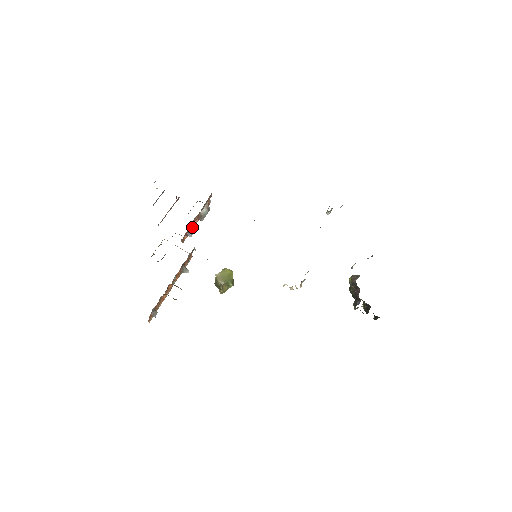
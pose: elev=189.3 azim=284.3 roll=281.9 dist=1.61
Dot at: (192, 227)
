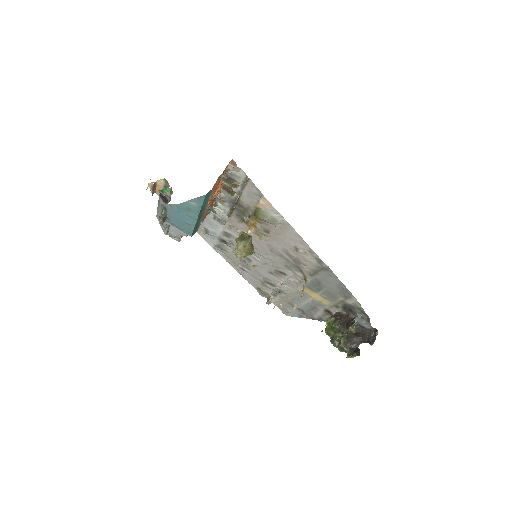
Dot at: occluded
